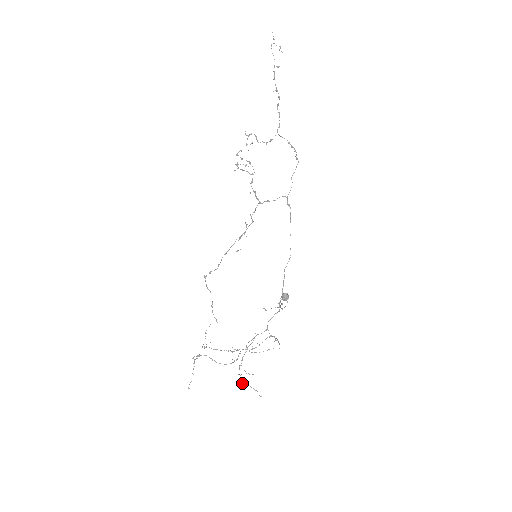
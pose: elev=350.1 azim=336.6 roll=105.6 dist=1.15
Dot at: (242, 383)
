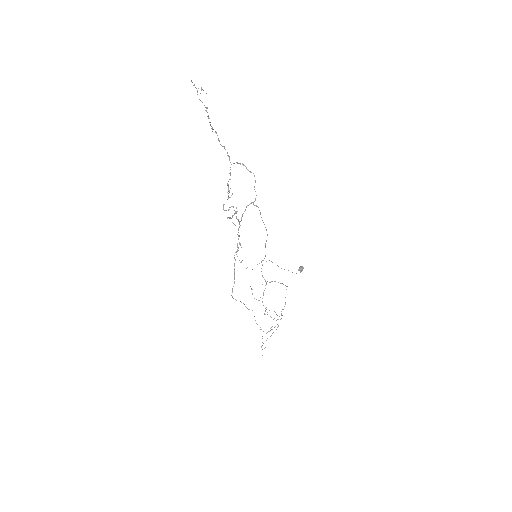
Dot at: occluded
